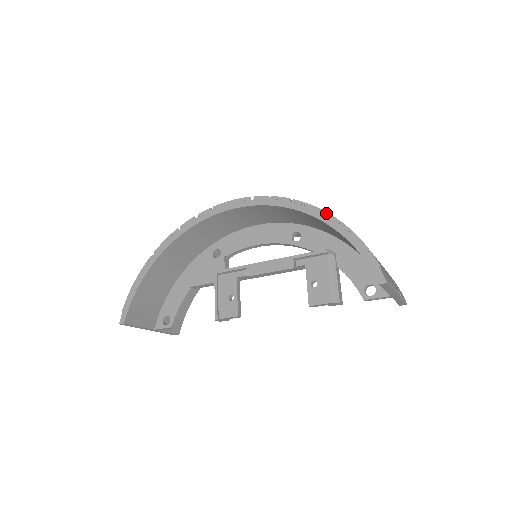
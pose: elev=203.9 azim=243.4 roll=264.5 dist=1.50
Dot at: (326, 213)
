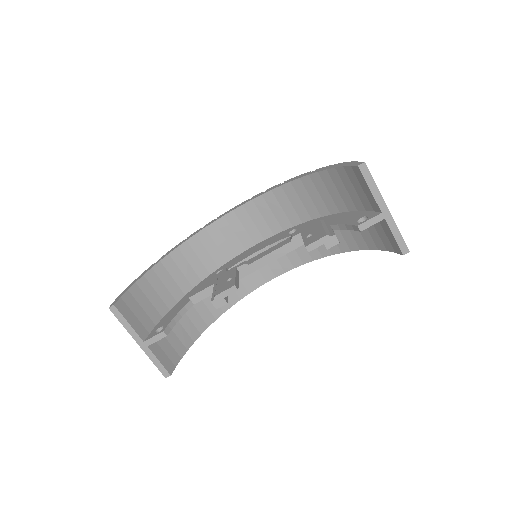
Dot at: (310, 171)
